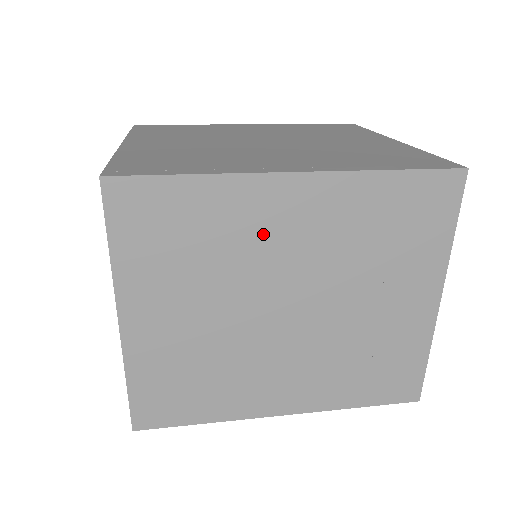
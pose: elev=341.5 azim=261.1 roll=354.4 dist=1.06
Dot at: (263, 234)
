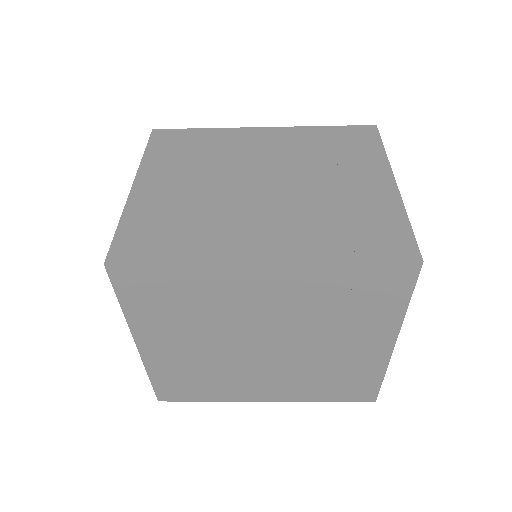
Dot at: (243, 148)
